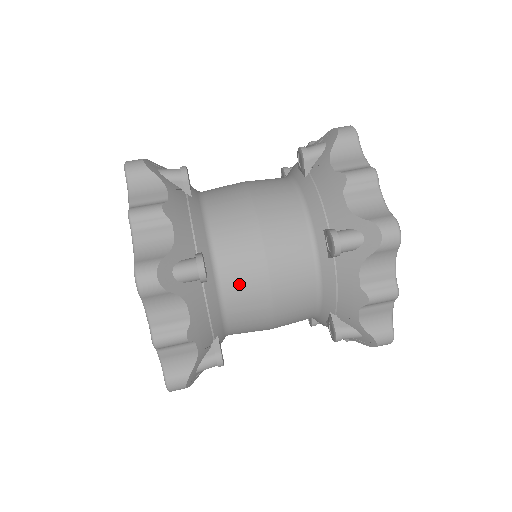
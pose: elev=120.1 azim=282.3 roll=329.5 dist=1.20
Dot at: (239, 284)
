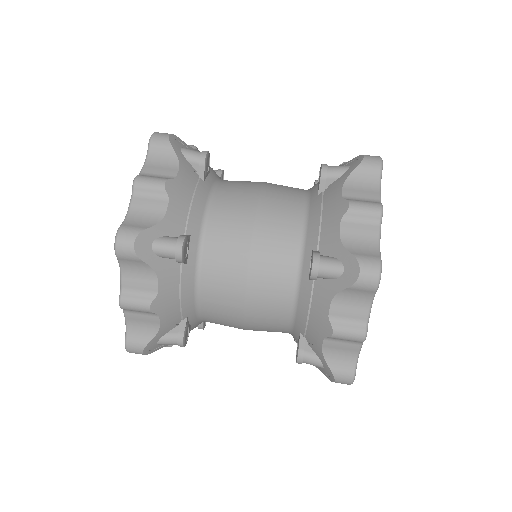
Dot at: occluded
